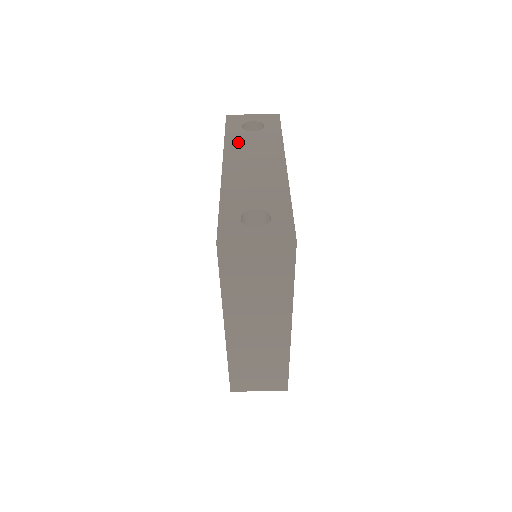
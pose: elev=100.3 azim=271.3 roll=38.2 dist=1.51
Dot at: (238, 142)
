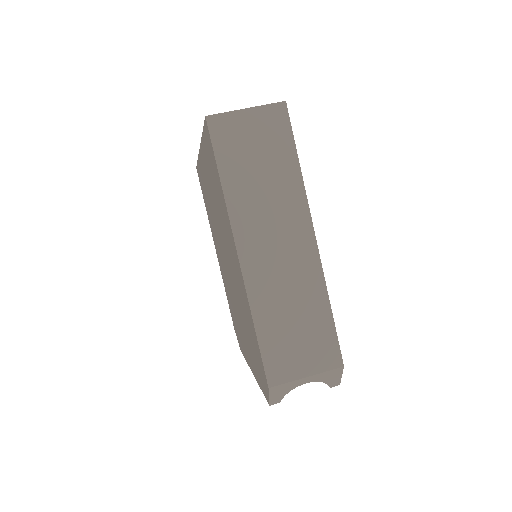
Dot at: occluded
